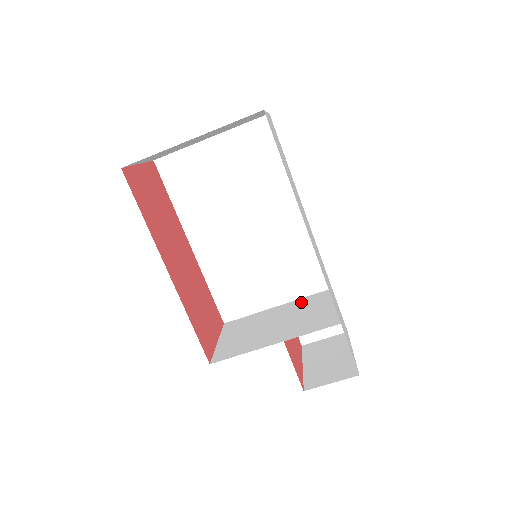
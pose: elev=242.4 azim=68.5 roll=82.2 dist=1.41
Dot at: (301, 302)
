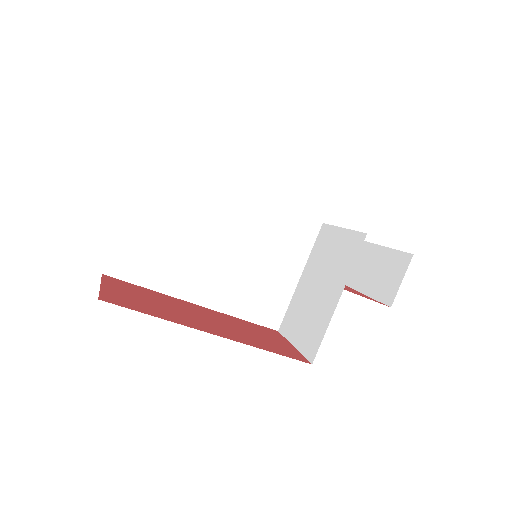
Dot at: (314, 255)
